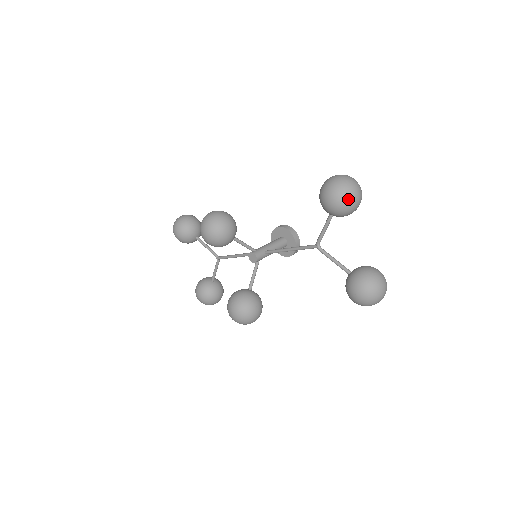
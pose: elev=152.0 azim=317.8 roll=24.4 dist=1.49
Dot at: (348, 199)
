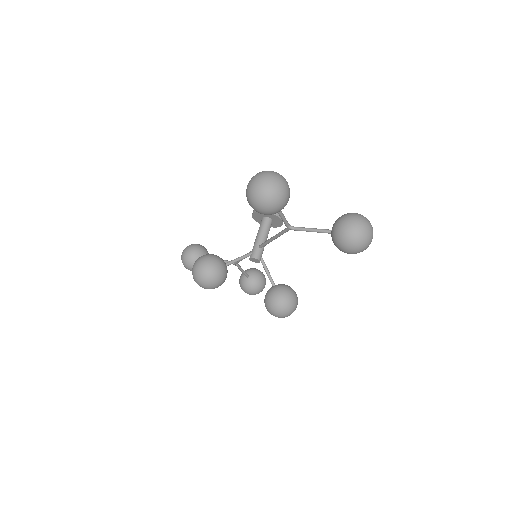
Dot at: (274, 199)
